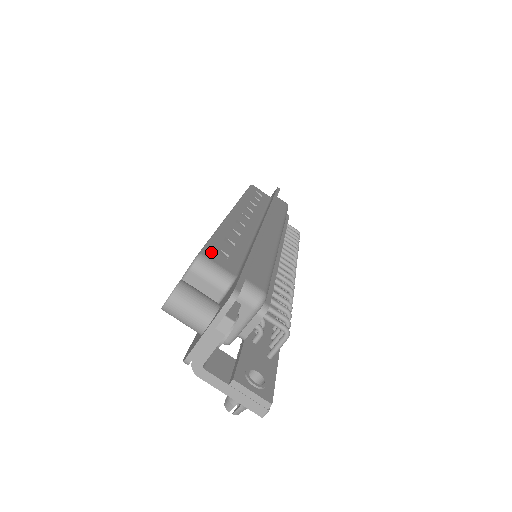
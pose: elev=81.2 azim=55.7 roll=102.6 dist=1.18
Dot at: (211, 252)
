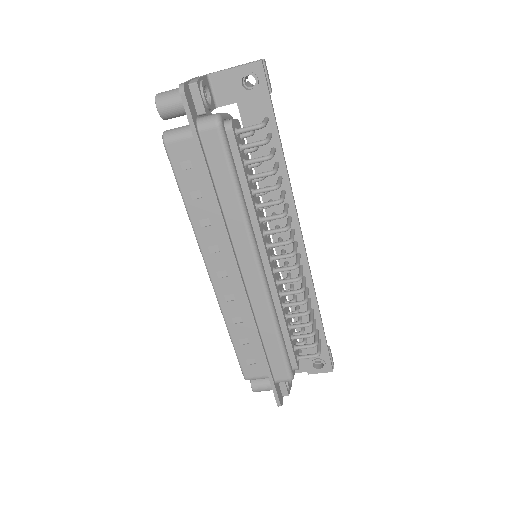
Dot at: (246, 370)
